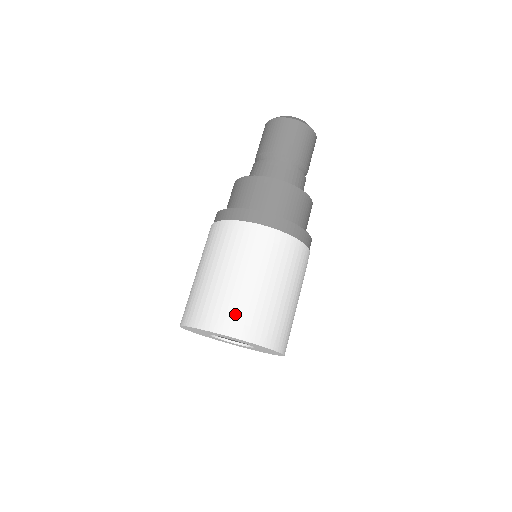
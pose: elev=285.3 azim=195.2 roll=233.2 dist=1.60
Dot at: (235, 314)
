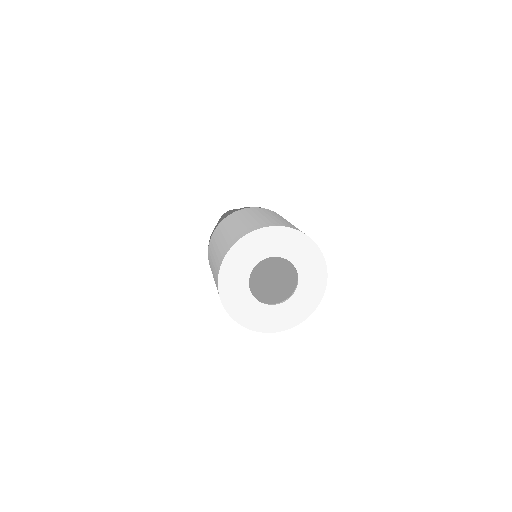
Dot at: (225, 247)
